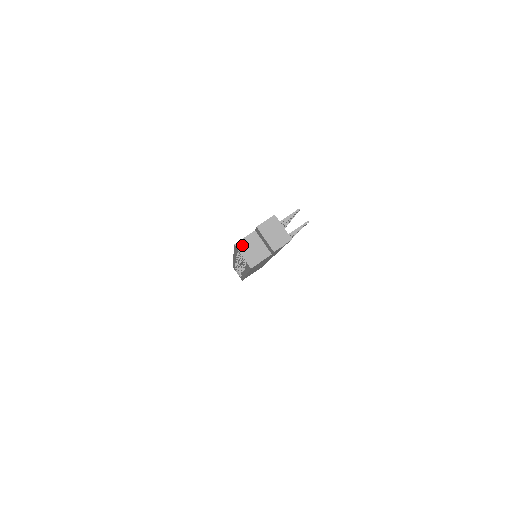
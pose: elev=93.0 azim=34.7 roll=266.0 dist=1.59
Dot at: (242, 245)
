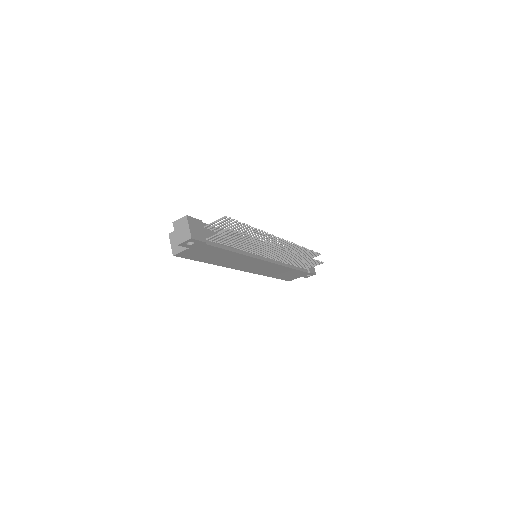
Dot at: (173, 235)
